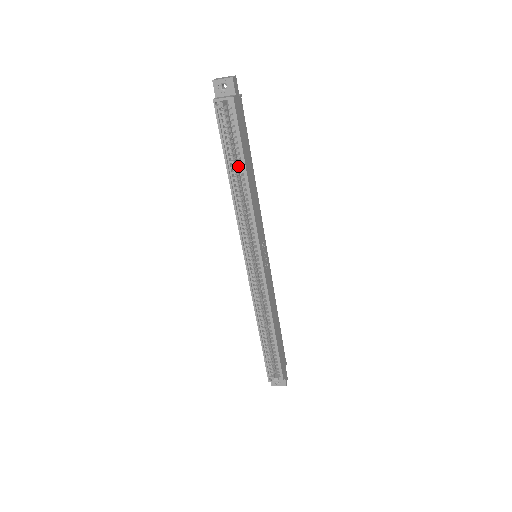
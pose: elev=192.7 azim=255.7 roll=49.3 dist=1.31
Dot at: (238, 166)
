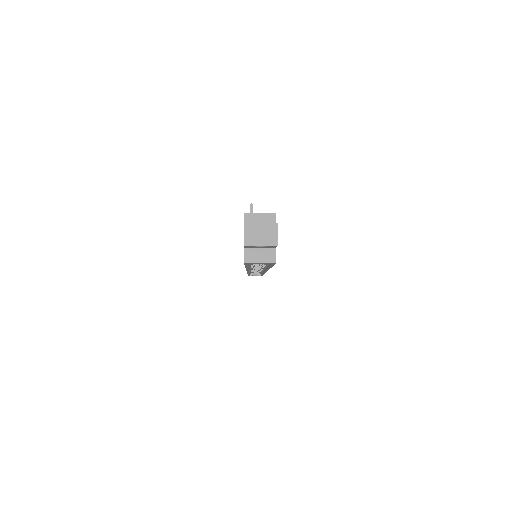
Dot at: occluded
